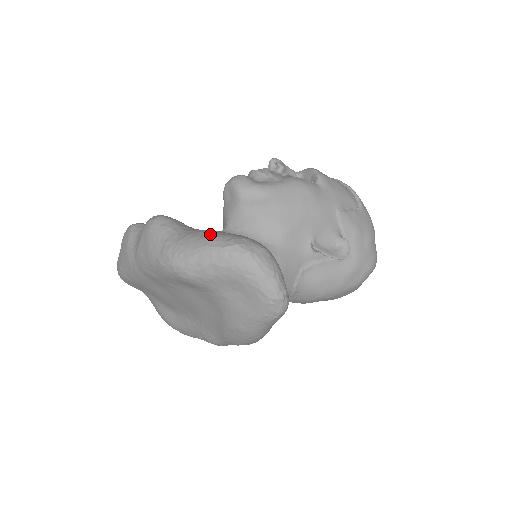
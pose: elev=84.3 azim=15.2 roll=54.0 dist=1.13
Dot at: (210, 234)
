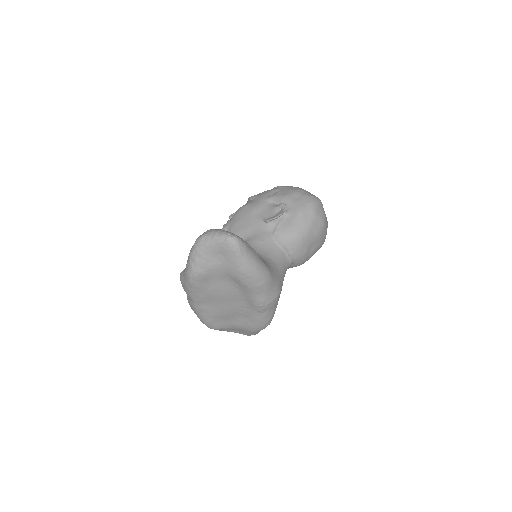
Dot at: occluded
